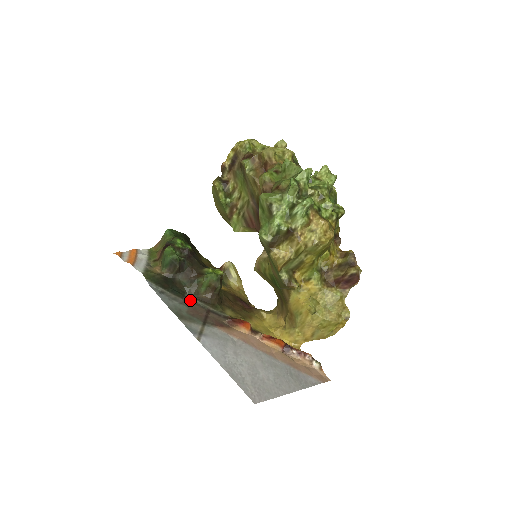
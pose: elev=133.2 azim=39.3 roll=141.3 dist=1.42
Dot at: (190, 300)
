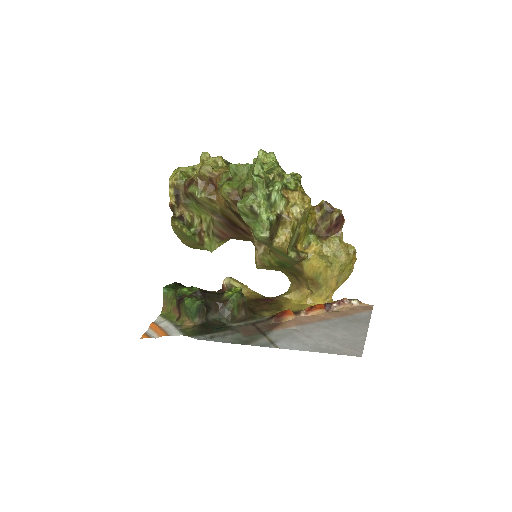
Dot at: (234, 327)
